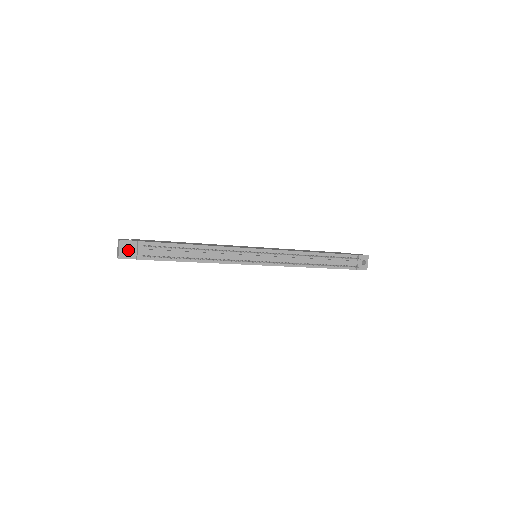
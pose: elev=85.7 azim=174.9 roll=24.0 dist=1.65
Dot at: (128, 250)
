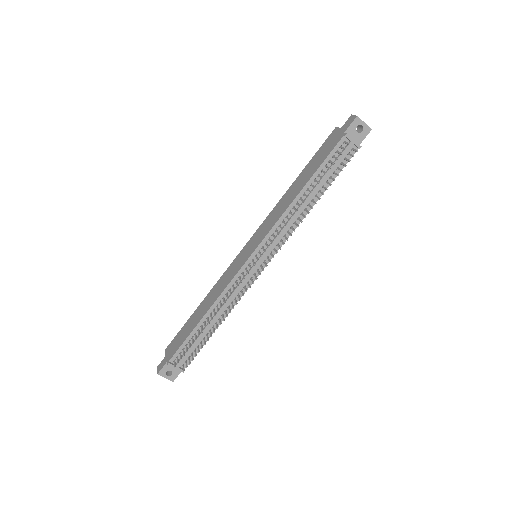
Dot at: (171, 370)
